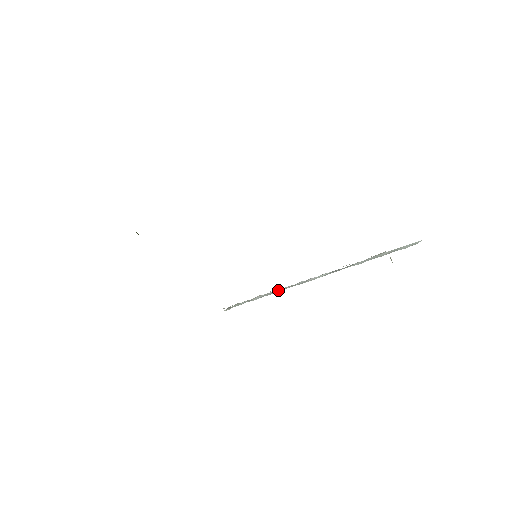
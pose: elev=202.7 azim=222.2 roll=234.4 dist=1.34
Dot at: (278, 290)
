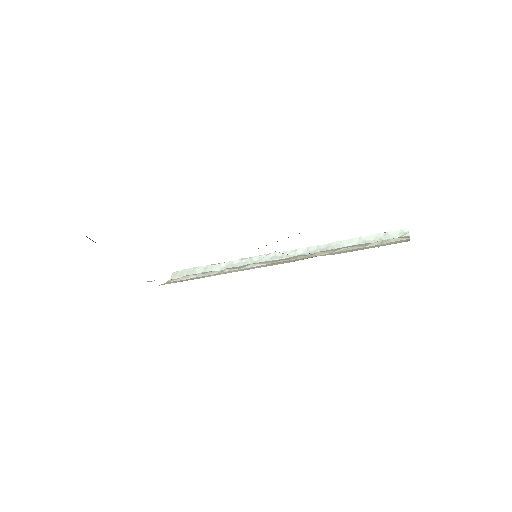
Dot at: (246, 261)
